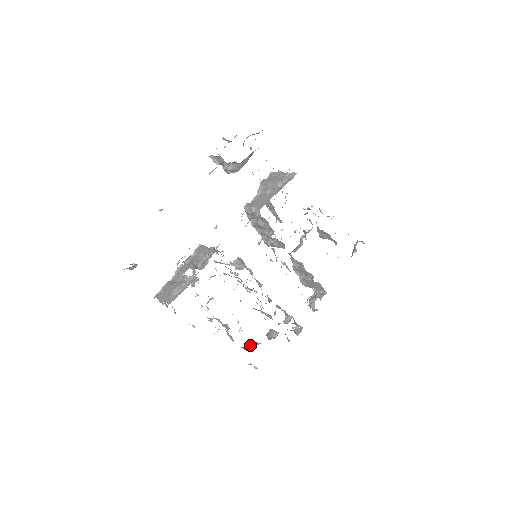
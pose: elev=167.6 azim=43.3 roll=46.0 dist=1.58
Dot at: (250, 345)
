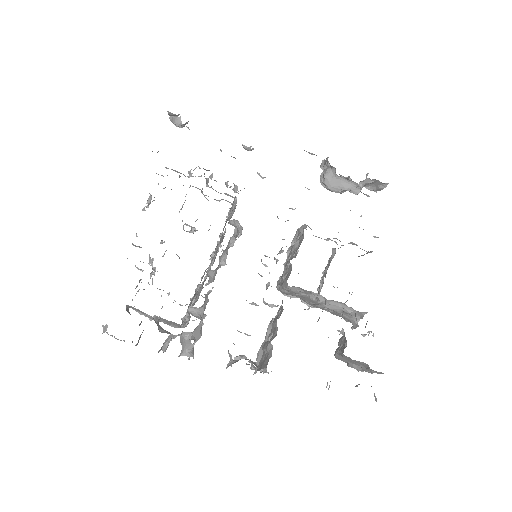
Dot at: occluded
